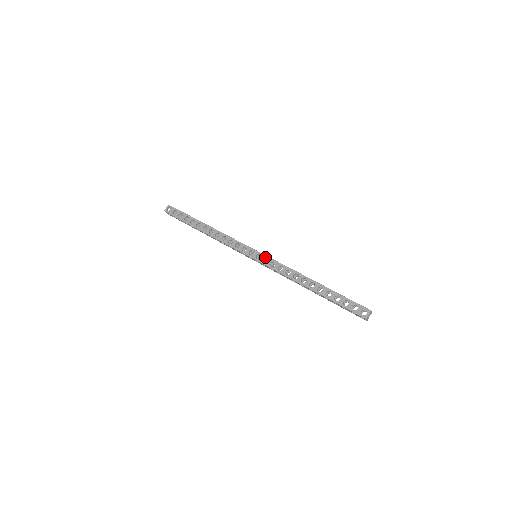
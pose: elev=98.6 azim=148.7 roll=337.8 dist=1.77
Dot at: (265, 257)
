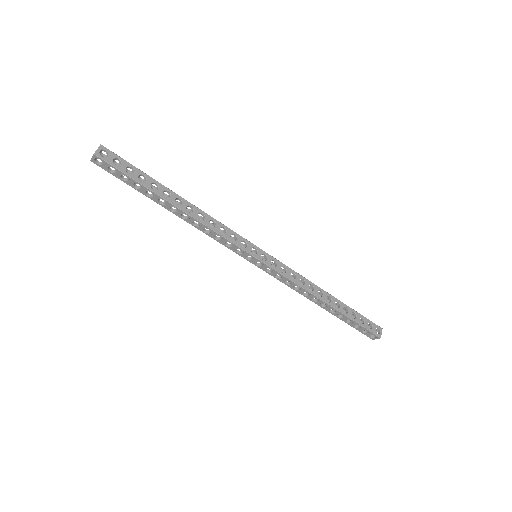
Dot at: (273, 259)
